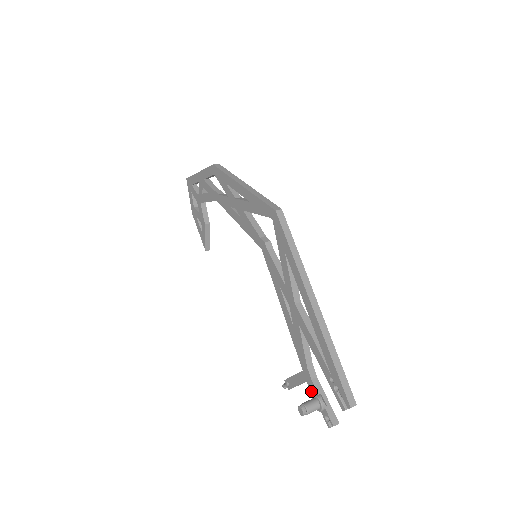
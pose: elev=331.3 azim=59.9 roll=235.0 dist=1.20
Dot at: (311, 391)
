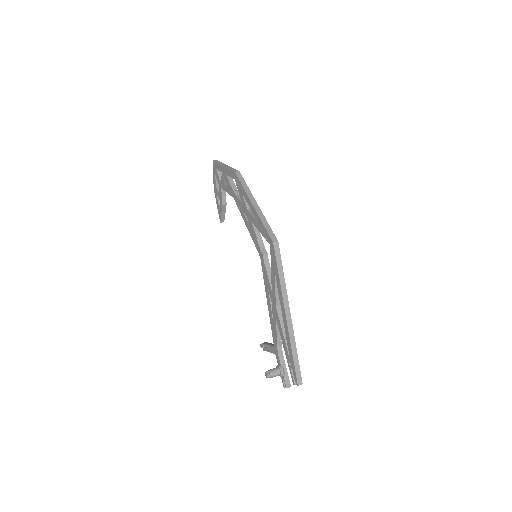
Dot at: (277, 361)
